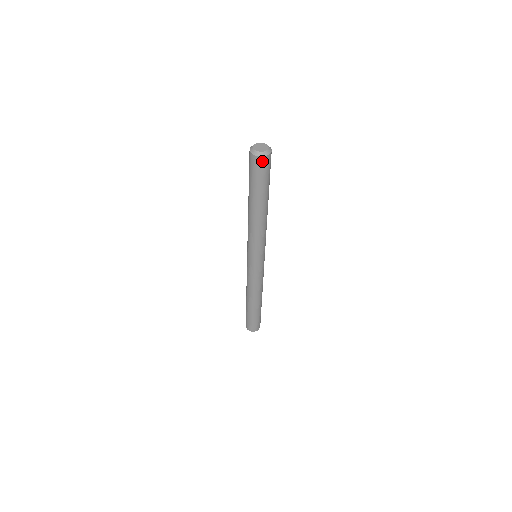
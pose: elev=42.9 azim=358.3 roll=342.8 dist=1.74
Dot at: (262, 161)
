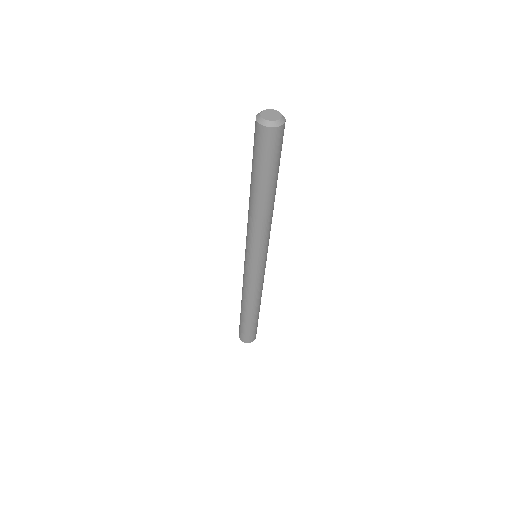
Dot at: (274, 134)
